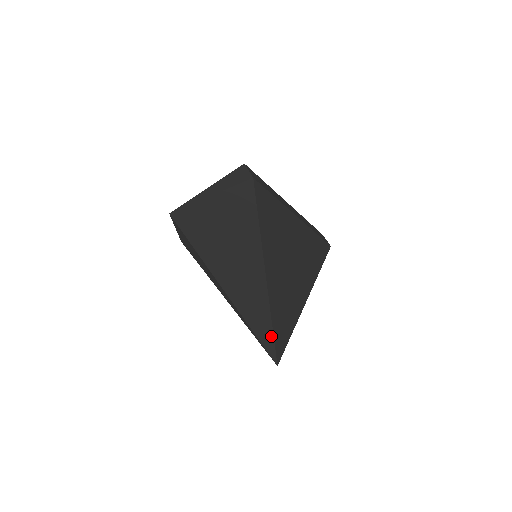
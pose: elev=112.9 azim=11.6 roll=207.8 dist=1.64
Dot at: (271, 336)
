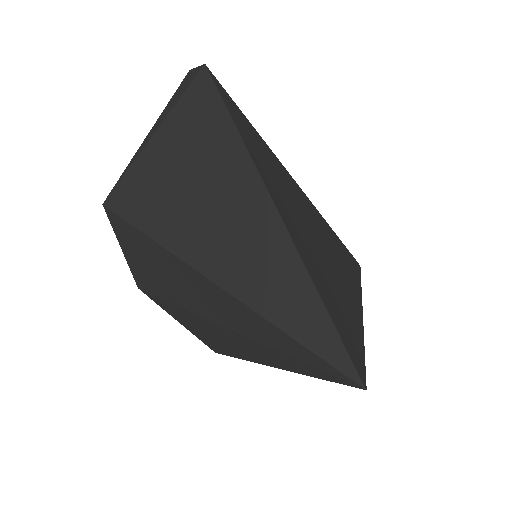
Dot at: (328, 325)
